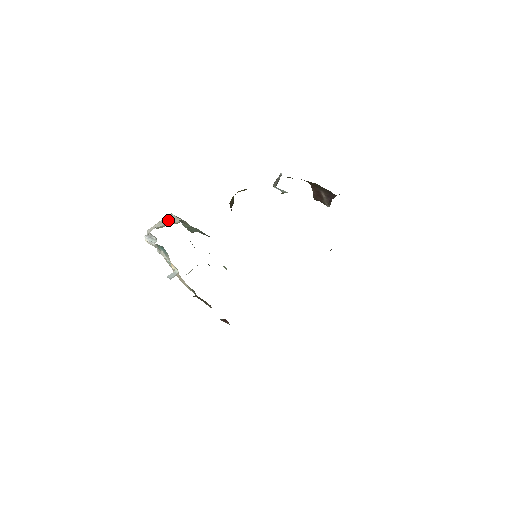
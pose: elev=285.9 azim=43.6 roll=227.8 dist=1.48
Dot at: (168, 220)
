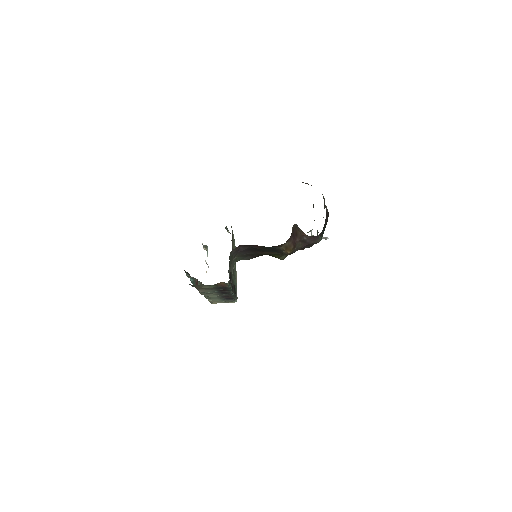
Dot at: occluded
